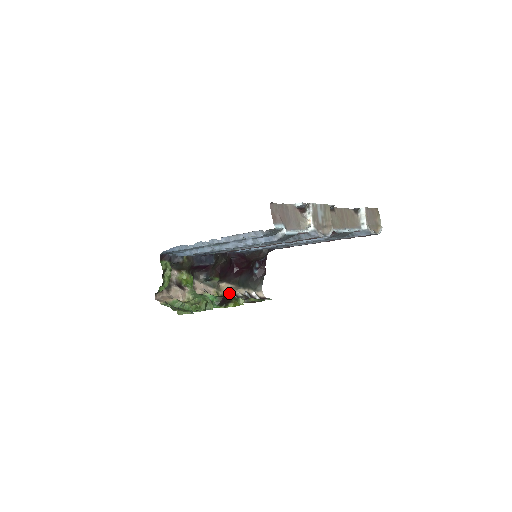
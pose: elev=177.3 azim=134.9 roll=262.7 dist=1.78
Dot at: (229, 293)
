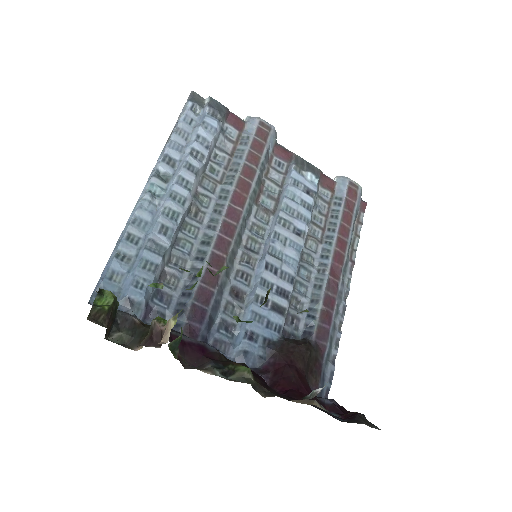
Dot at: occluded
